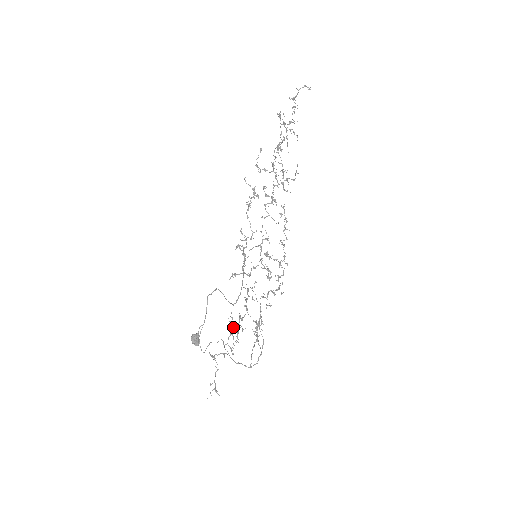
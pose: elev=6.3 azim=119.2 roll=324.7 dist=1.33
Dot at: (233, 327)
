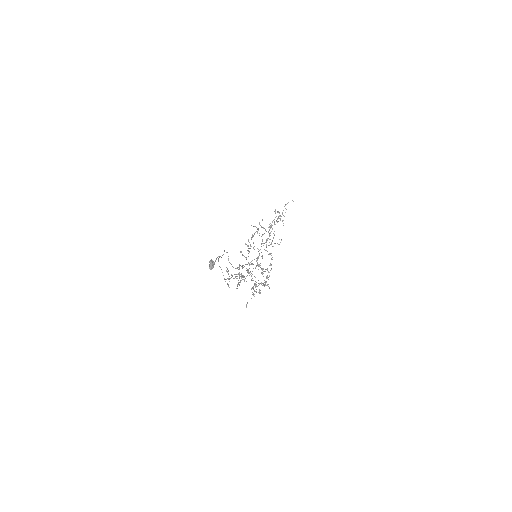
Dot at: occluded
